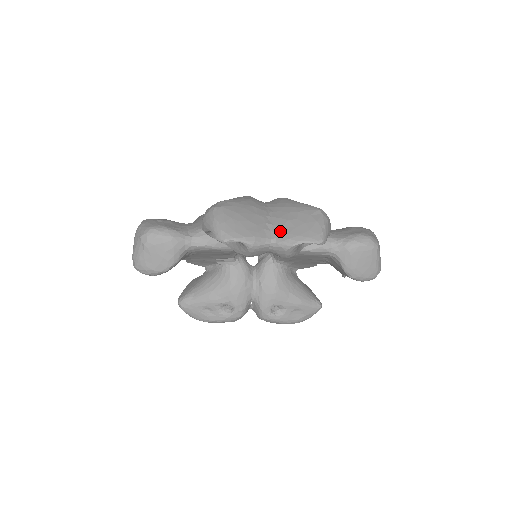
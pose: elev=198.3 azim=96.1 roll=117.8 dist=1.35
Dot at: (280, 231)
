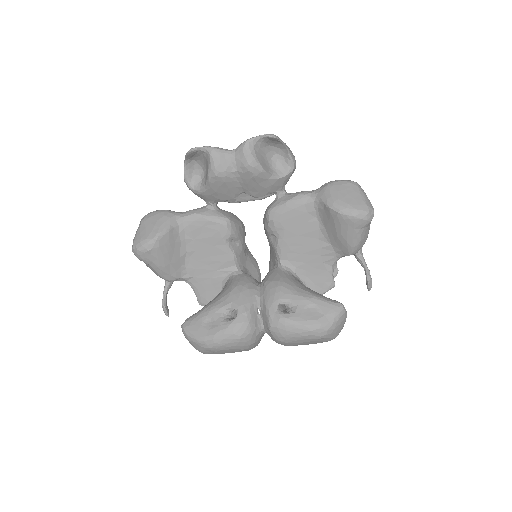
Dot at: occluded
